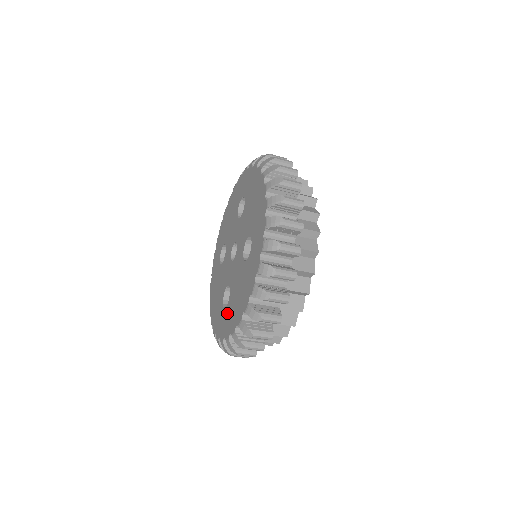
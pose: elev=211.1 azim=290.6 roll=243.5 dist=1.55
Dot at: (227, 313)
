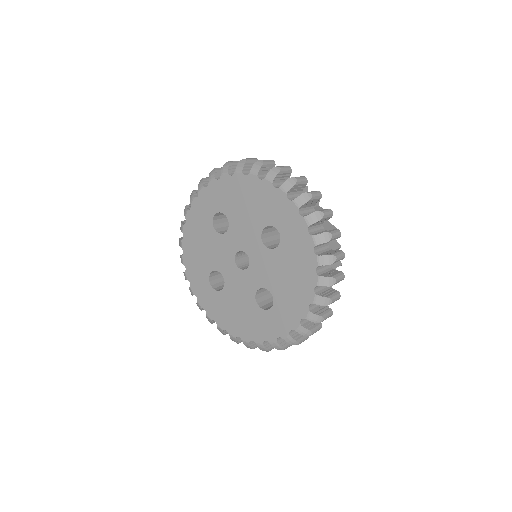
Dot at: (215, 298)
